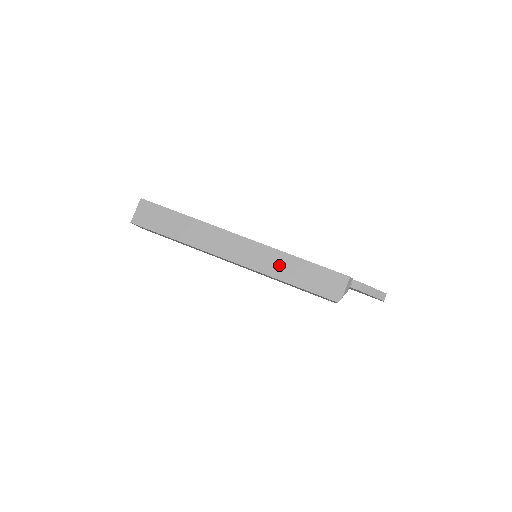
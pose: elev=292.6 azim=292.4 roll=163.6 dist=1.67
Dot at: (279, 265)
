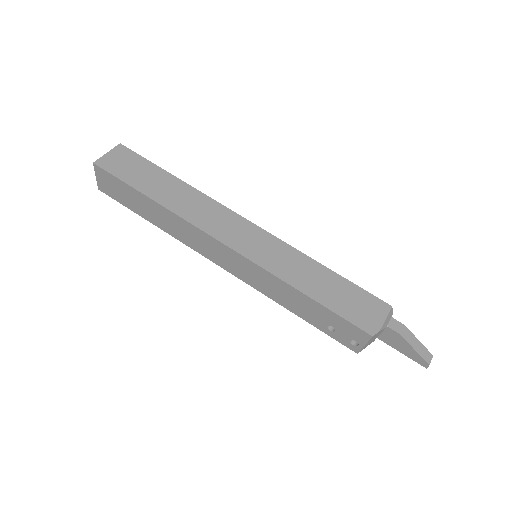
Dot at: (292, 266)
